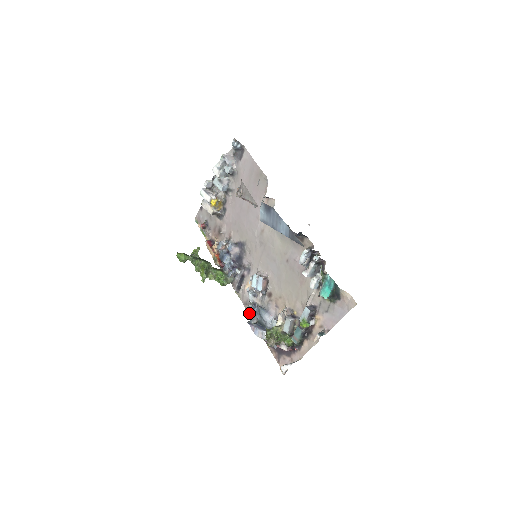
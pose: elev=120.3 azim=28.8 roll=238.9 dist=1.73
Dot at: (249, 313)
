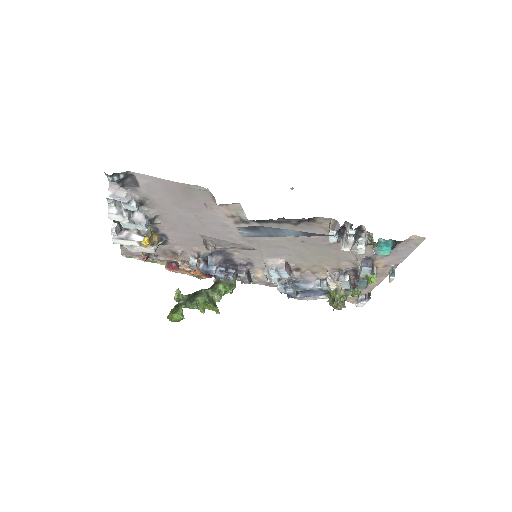
Dot at: (285, 293)
